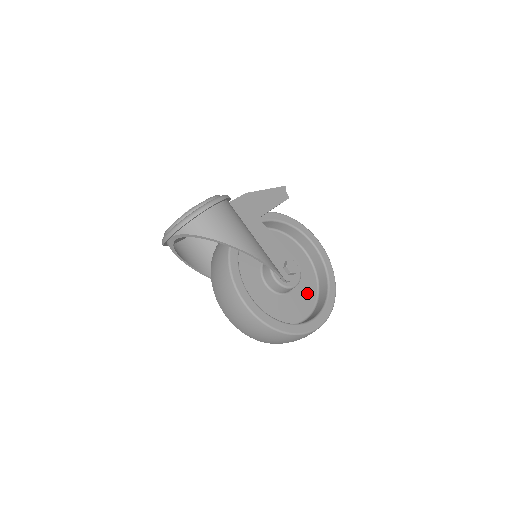
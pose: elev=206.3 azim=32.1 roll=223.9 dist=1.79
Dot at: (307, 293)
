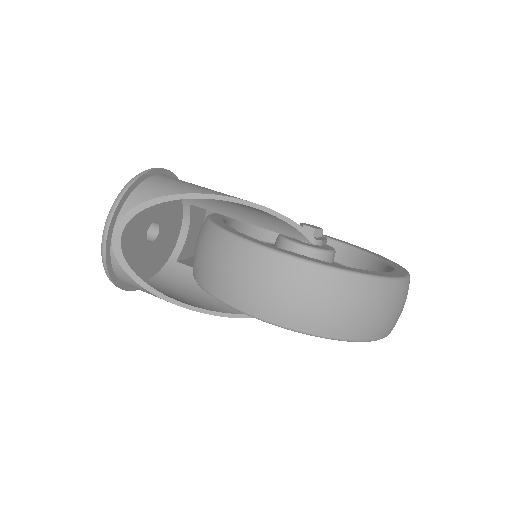
Dot at: occluded
